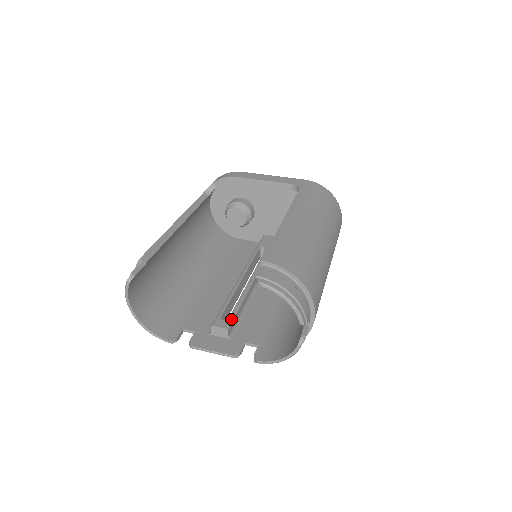
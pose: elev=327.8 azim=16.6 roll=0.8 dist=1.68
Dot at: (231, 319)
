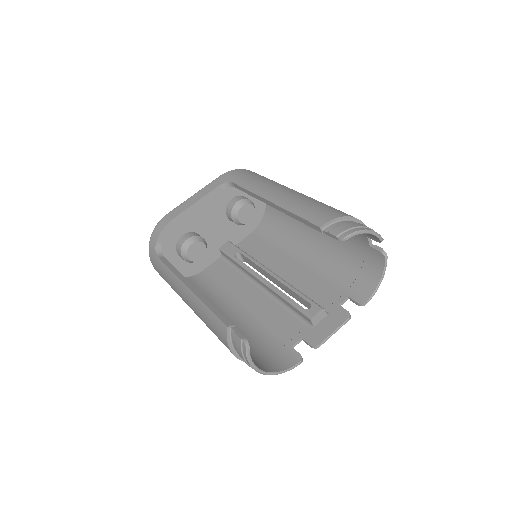
Dot at: (313, 302)
